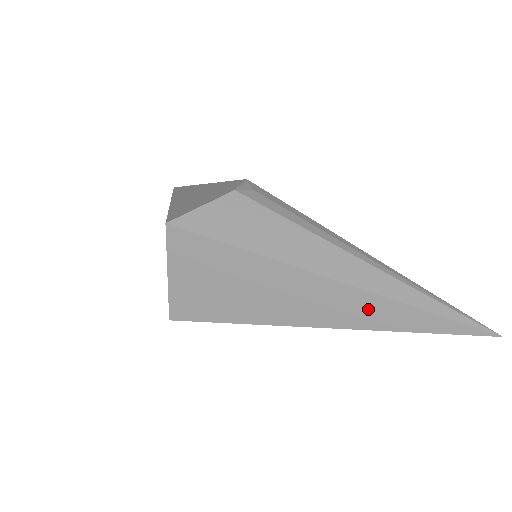
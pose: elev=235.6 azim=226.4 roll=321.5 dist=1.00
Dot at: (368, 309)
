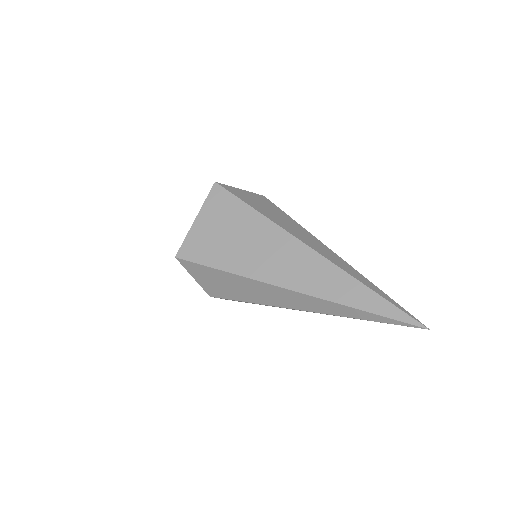
Dot at: (330, 279)
